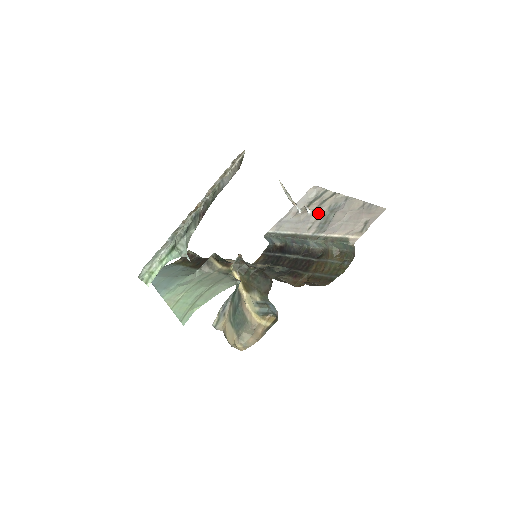
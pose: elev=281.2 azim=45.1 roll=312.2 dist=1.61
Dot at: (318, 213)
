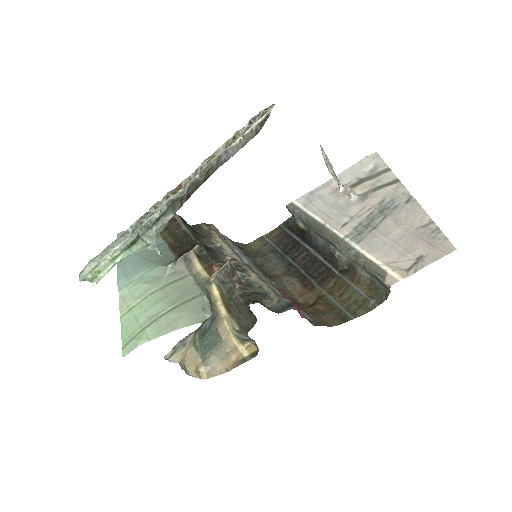
Dot at: (363, 205)
